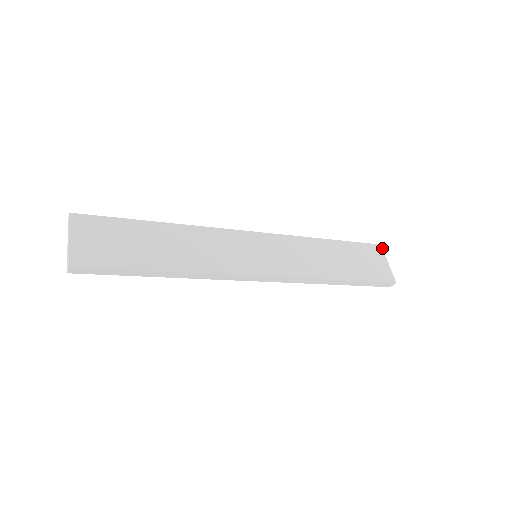
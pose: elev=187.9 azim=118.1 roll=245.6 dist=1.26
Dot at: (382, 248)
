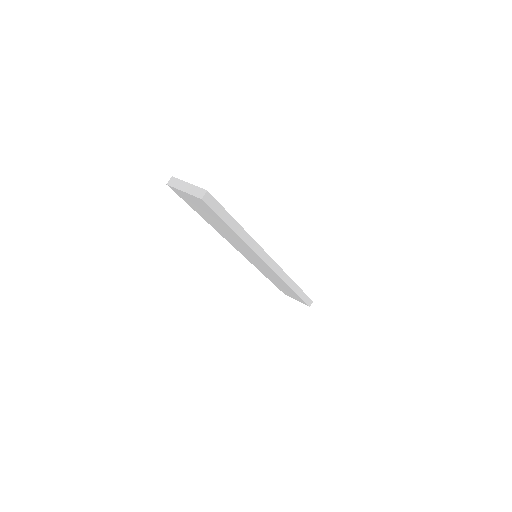
Dot at: occluded
